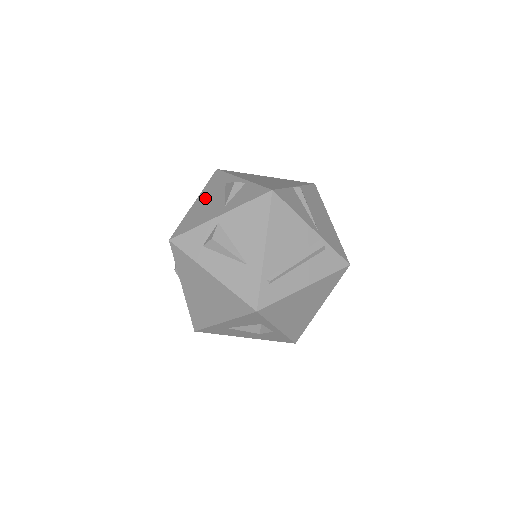
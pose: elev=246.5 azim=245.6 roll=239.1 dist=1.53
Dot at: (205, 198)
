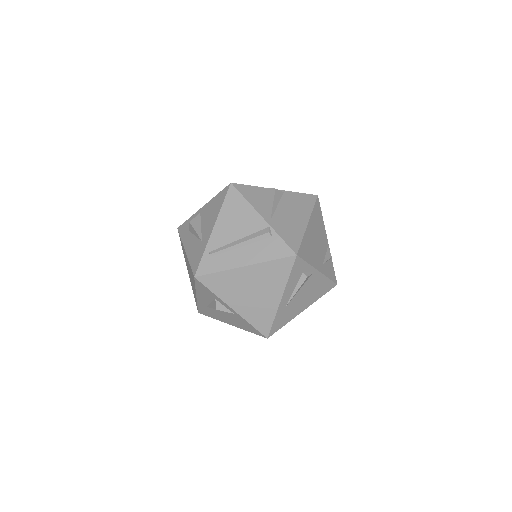
Dot at: occluded
